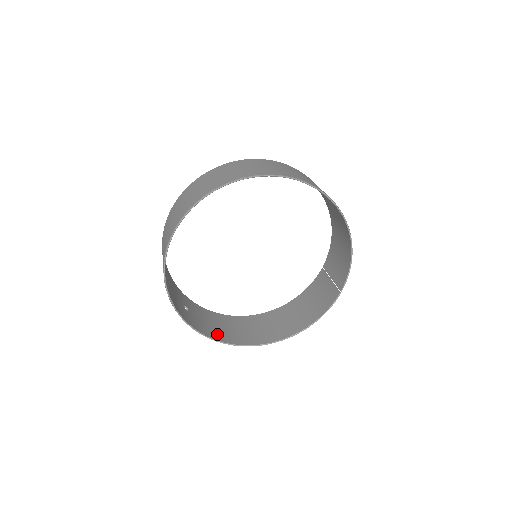
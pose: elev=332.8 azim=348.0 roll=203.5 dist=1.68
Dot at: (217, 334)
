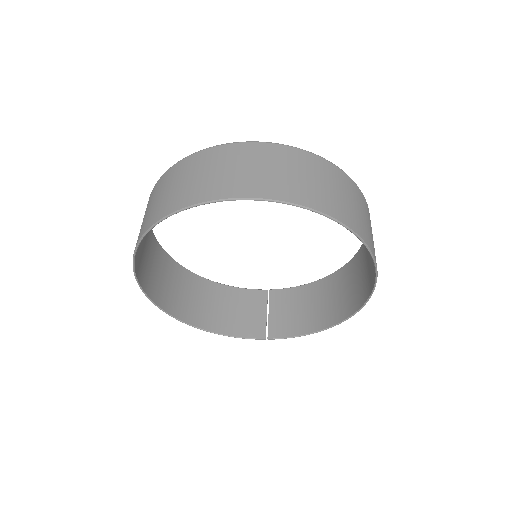
Dot at: (141, 269)
